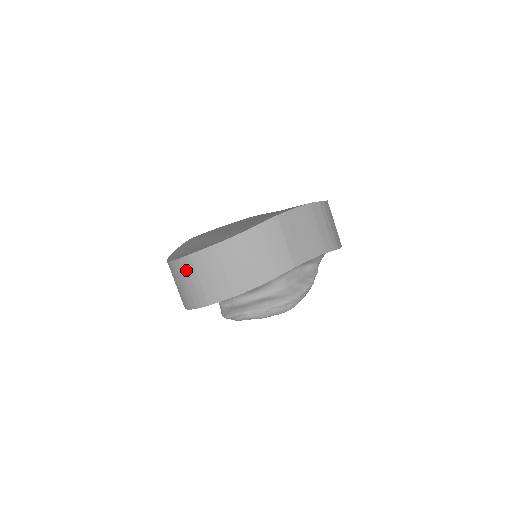
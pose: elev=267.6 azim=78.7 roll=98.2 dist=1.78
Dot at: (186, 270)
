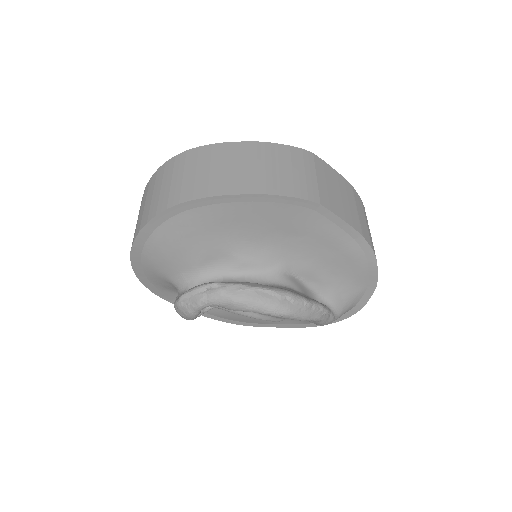
Dot at: (170, 169)
